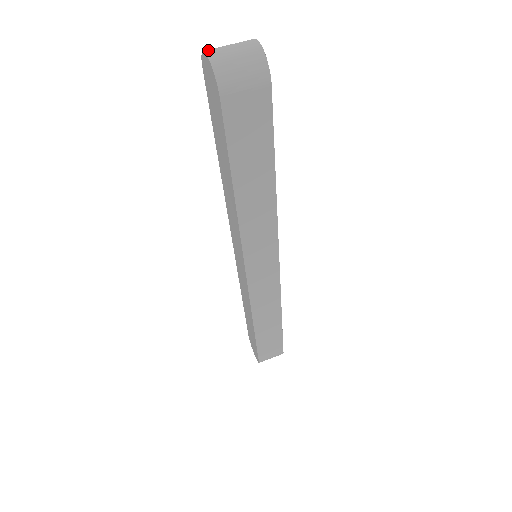
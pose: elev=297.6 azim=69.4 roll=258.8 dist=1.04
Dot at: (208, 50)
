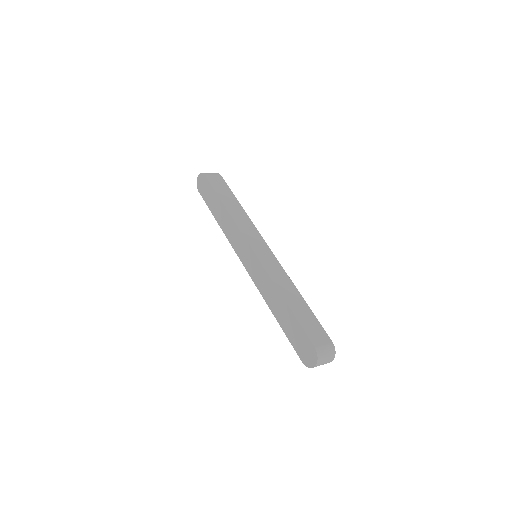
Dot at: (198, 180)
